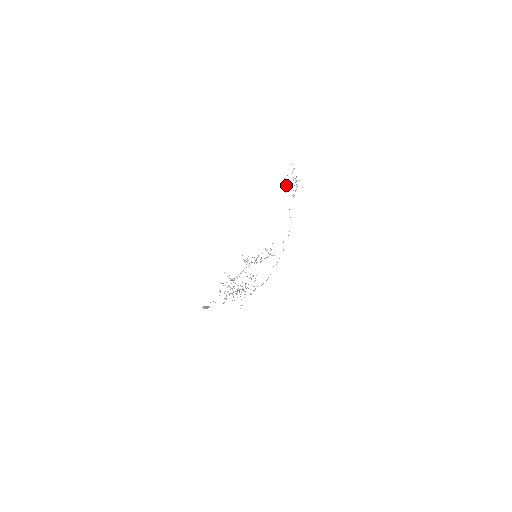
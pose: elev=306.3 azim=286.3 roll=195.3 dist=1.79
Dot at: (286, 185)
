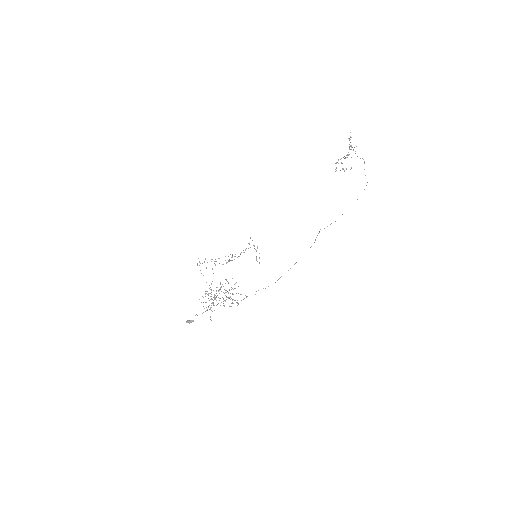
Dot at: (363, 159)
